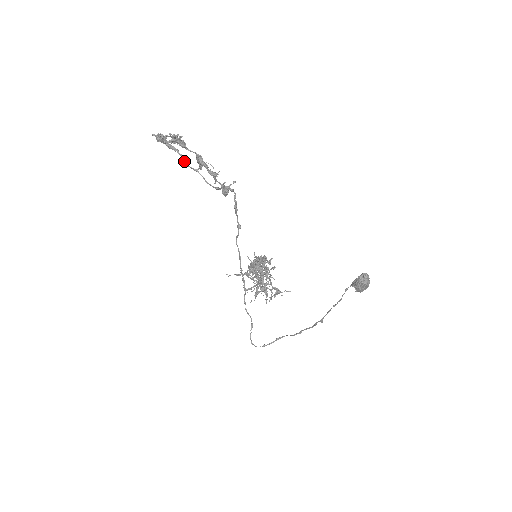
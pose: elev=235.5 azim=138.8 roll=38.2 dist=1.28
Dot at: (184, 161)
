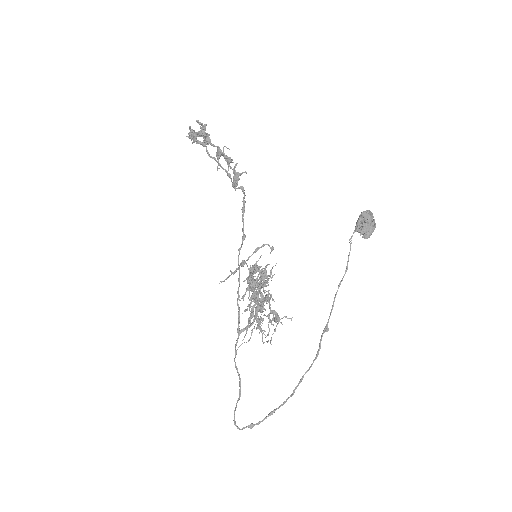
Dot at: (206, 150)
